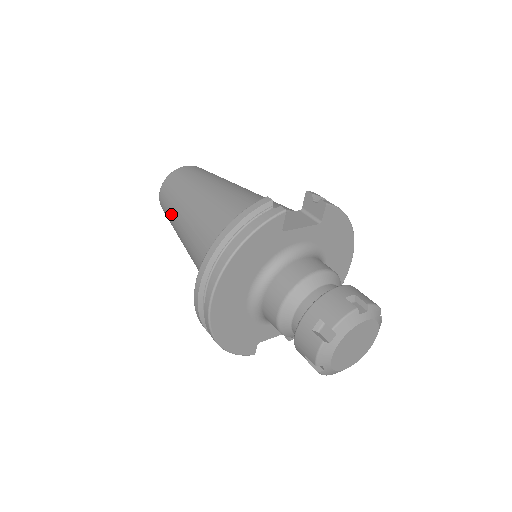
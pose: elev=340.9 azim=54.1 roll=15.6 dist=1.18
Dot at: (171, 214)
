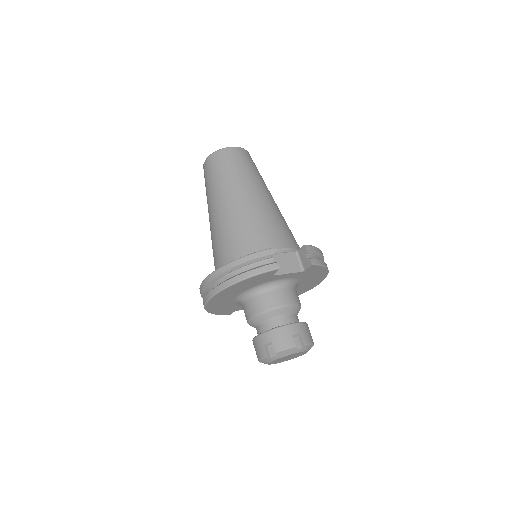
Dot at: (208, 190)
